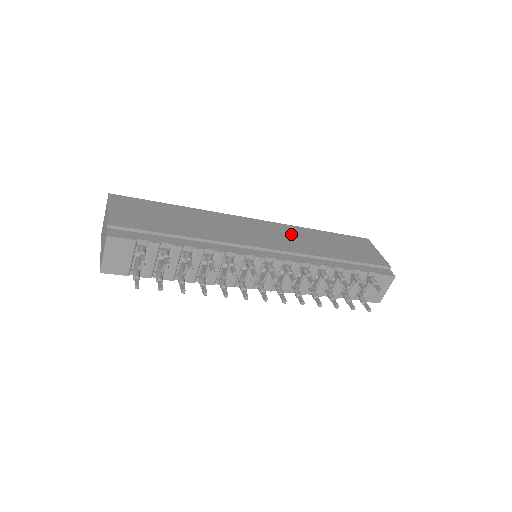
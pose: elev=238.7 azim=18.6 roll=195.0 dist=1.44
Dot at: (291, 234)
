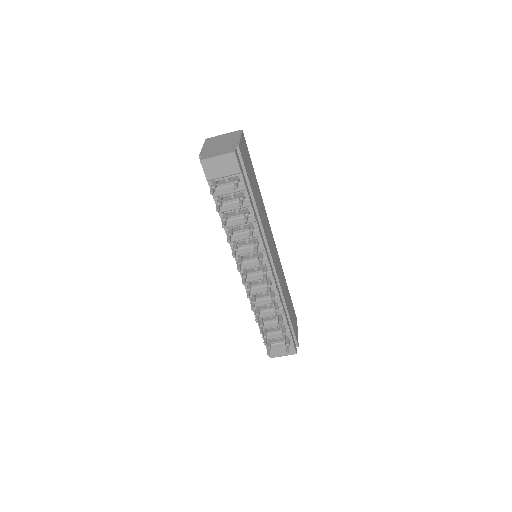
Dot at: (280, 268)
